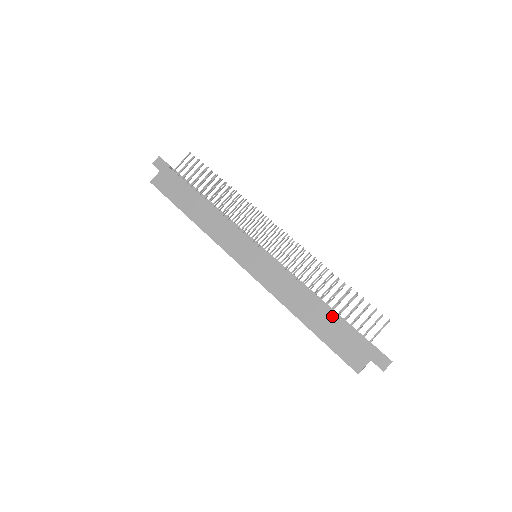
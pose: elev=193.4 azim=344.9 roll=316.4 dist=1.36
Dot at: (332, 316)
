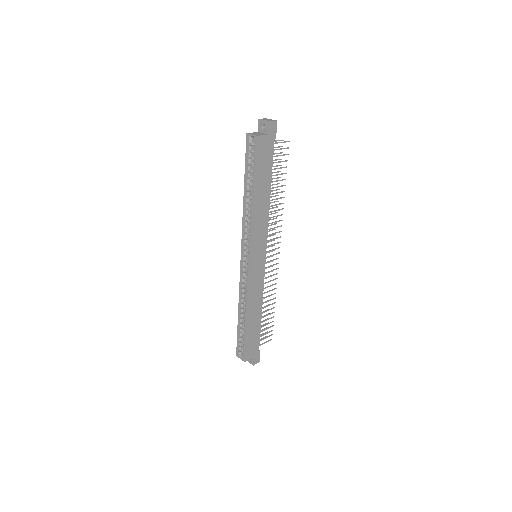
Dot at: (260, 324)
